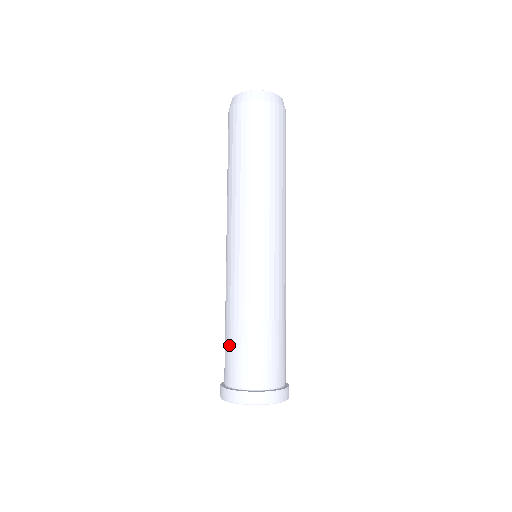
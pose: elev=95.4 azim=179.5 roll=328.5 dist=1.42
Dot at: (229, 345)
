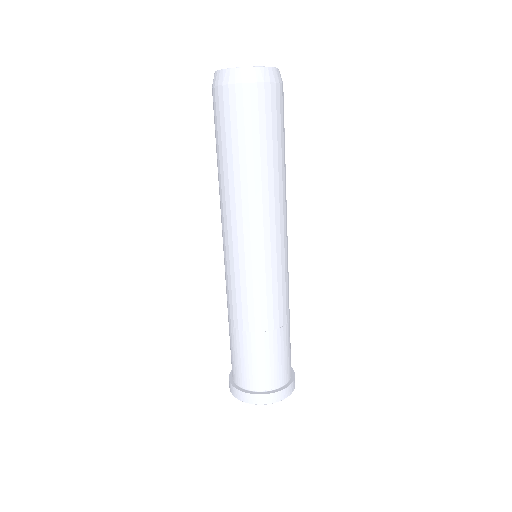
Dot at: (235, 350)
